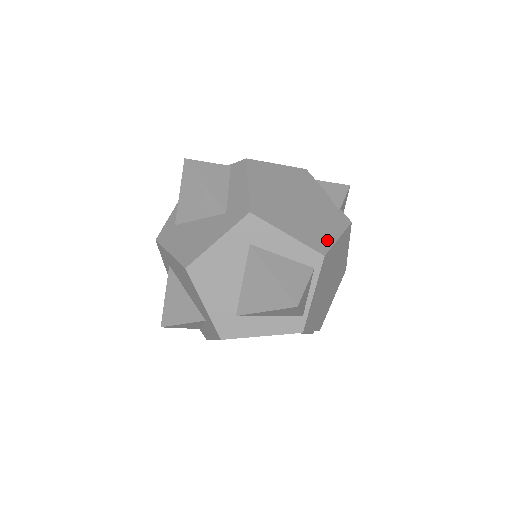
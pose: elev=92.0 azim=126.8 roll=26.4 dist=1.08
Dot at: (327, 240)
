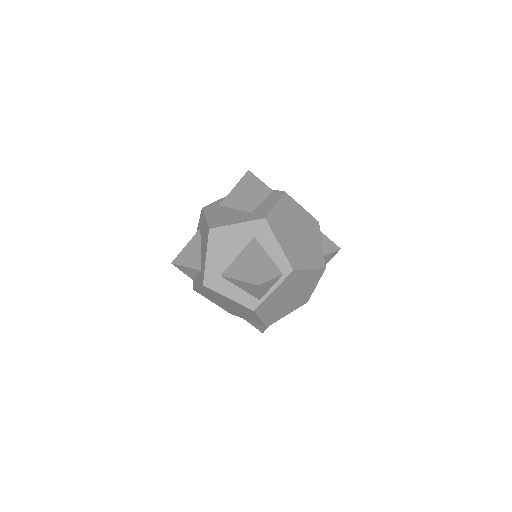
Dot at: (302, 264)
